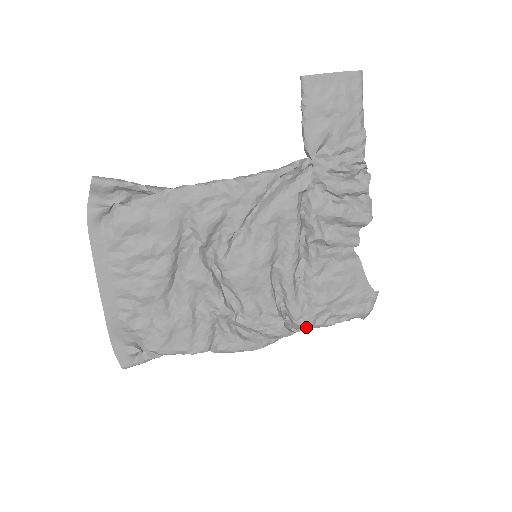
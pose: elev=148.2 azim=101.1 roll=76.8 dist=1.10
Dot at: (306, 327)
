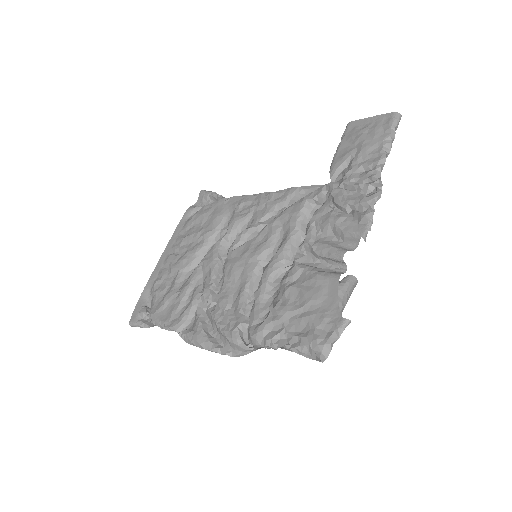
Dot at: (255, 337)
